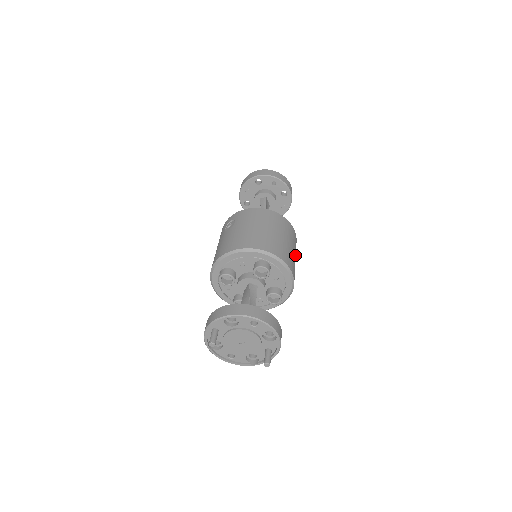
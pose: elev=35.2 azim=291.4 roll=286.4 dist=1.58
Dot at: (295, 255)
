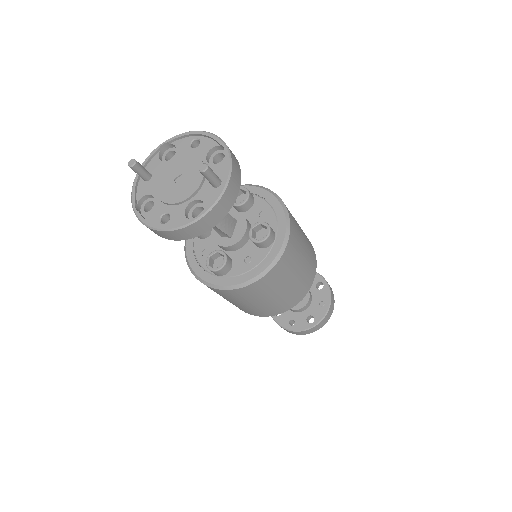
Dot at: (303, 235)
